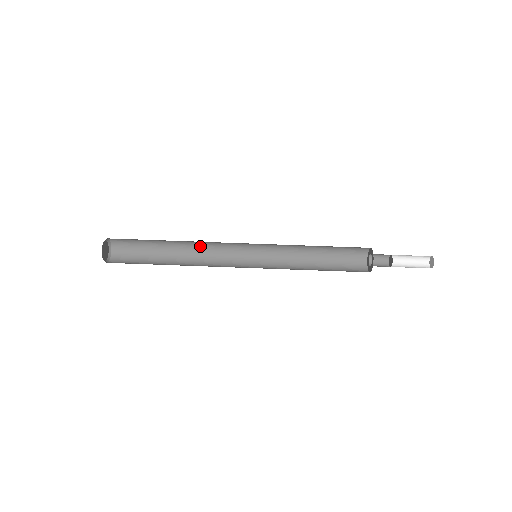
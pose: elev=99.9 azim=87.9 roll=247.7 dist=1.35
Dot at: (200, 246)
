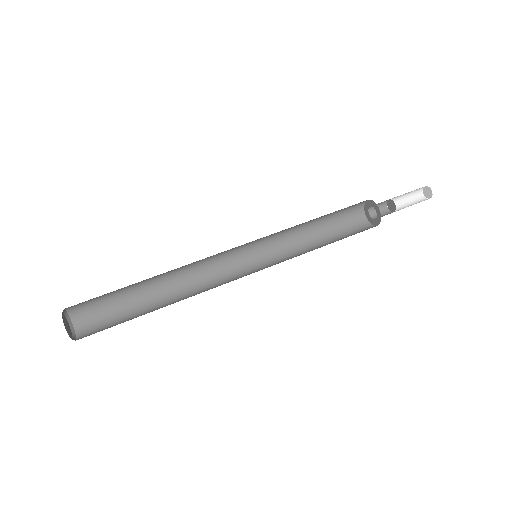
Dot at: (184, 269)
